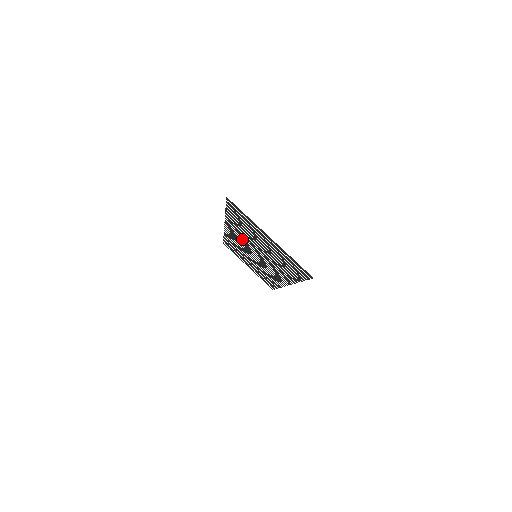
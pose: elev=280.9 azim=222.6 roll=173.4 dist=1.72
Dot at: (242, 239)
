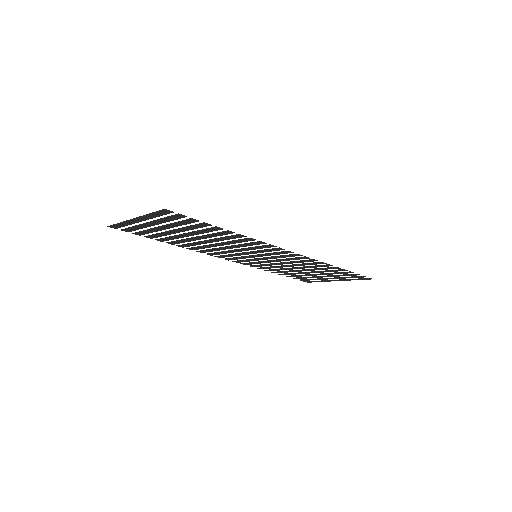
Dot at: (225, 253)
